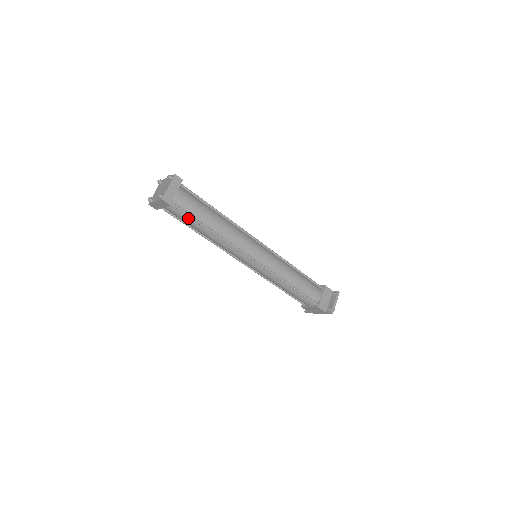
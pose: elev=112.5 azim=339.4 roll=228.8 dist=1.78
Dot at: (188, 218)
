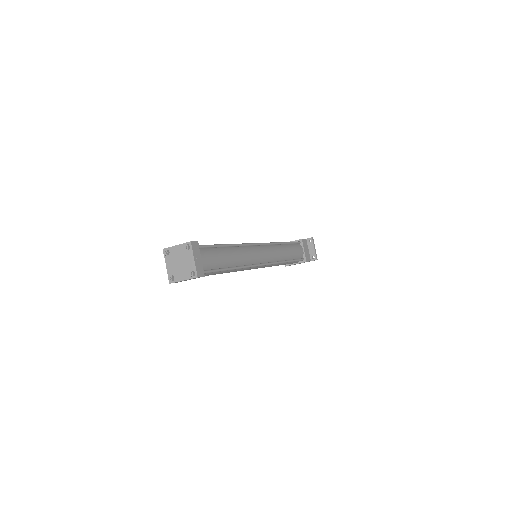
Dot at: (213, 272)
